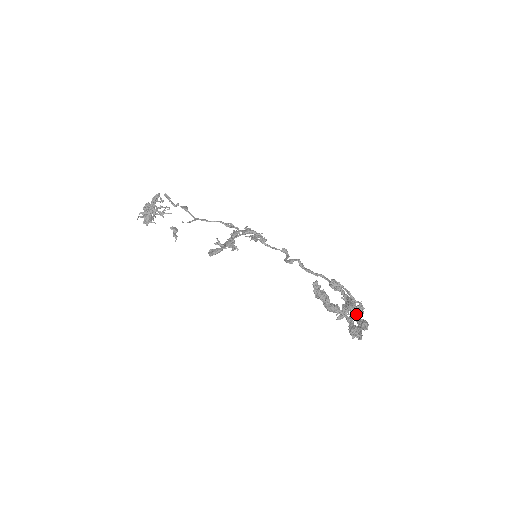
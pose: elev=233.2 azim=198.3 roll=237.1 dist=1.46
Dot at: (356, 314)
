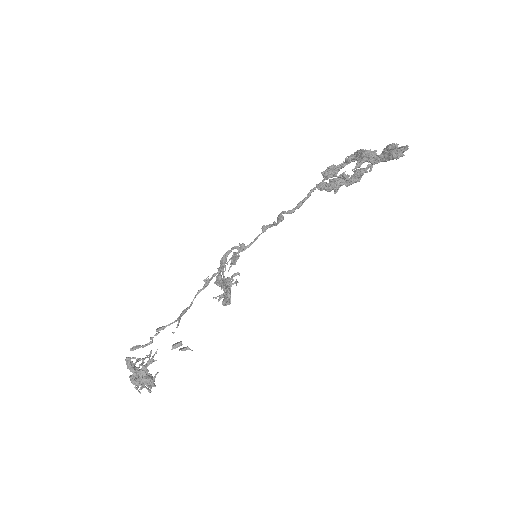
Dot at: occluded
